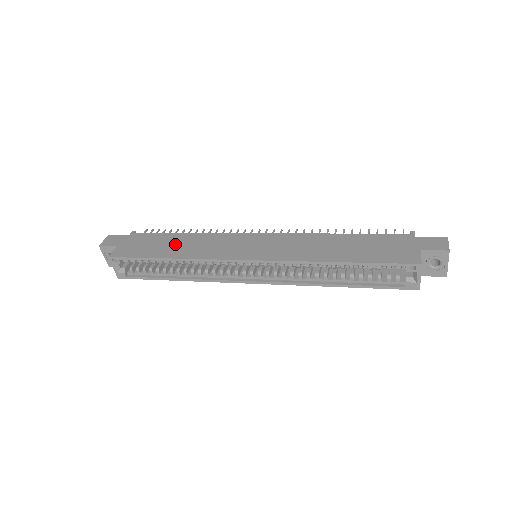
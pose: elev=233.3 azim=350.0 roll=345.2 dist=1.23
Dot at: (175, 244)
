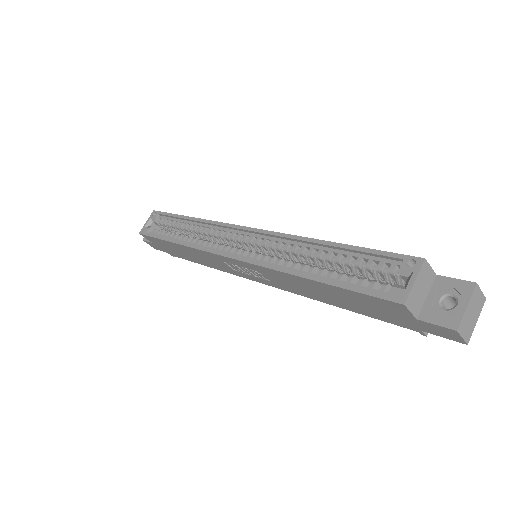
Dot at: occluded
